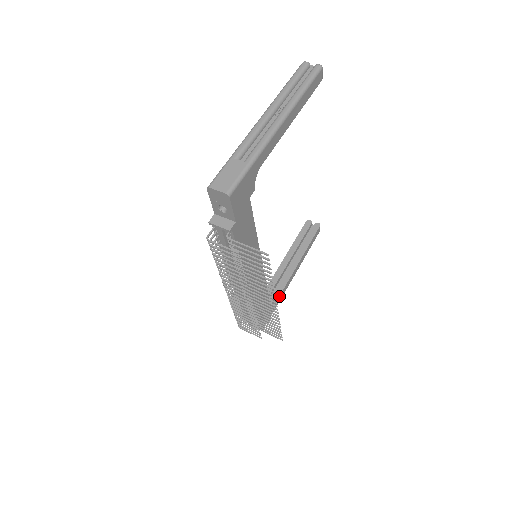
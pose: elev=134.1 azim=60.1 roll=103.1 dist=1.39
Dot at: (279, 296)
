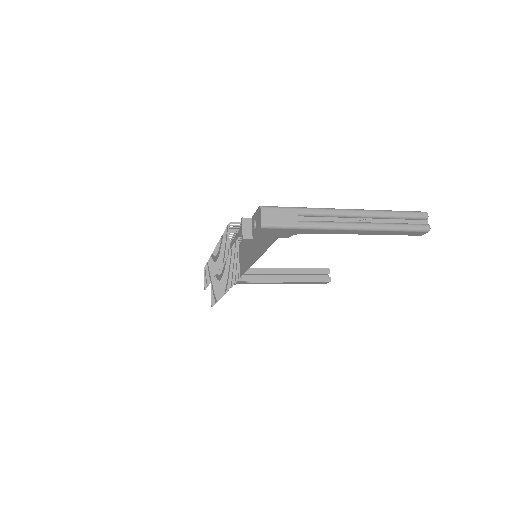
Dot at: (250, 282)
